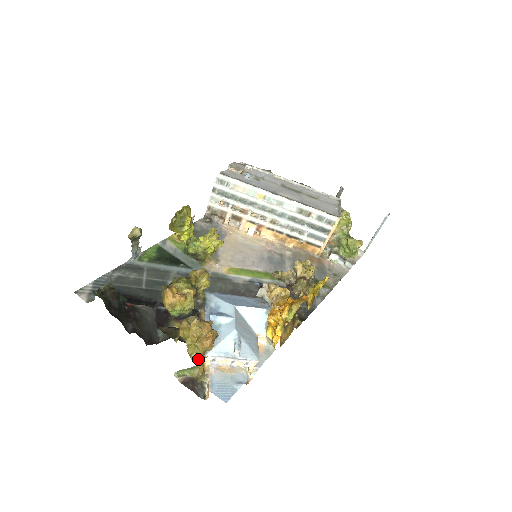
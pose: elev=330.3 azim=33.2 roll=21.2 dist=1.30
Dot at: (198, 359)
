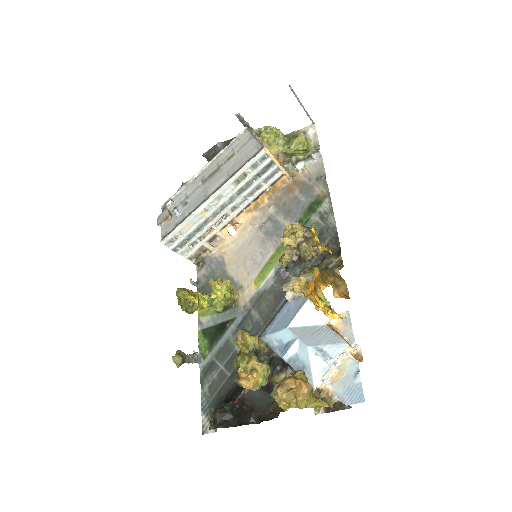
Dot at: (313, 402)
